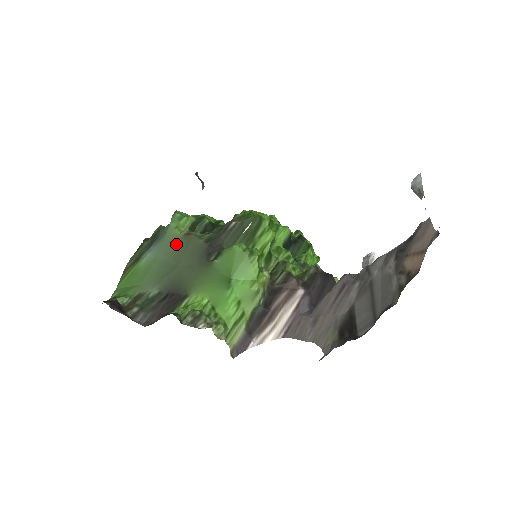
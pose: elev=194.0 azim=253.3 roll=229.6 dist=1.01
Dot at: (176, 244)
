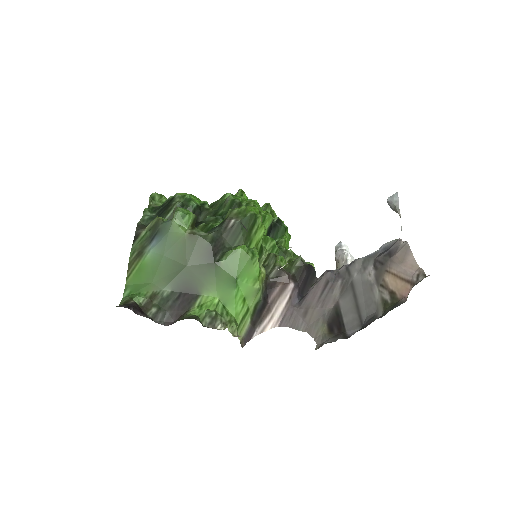
Dot at: (182, 243)
